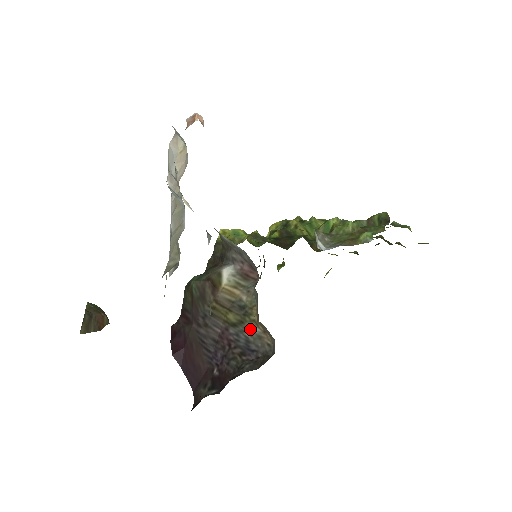
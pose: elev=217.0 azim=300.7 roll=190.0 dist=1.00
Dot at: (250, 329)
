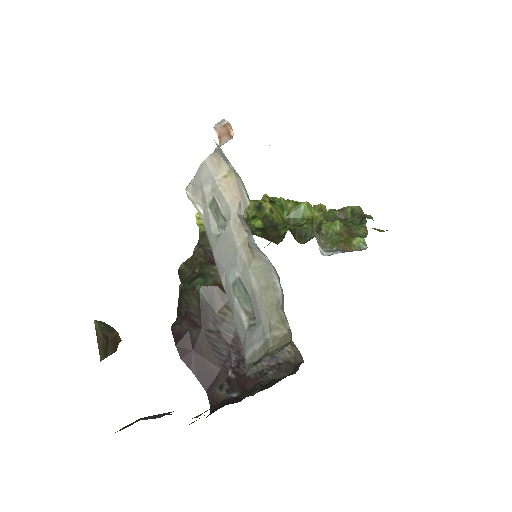
Dot at: occluded
